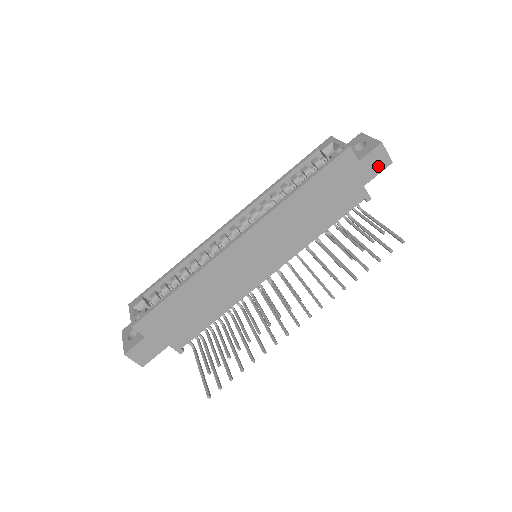
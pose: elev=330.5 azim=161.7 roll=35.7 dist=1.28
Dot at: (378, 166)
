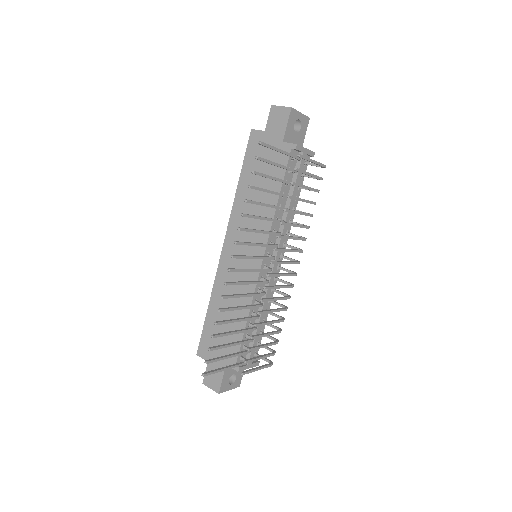
Dot at: (282, 120)
